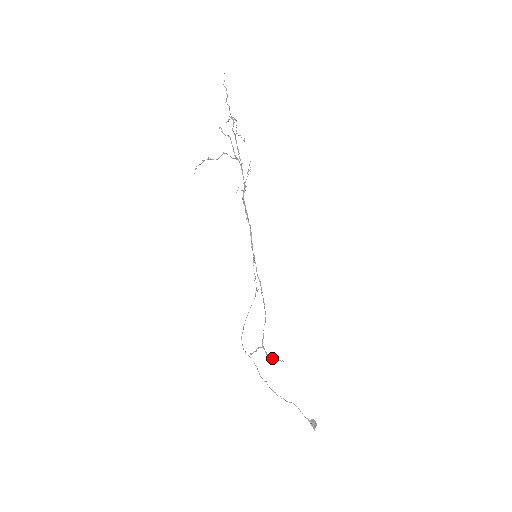
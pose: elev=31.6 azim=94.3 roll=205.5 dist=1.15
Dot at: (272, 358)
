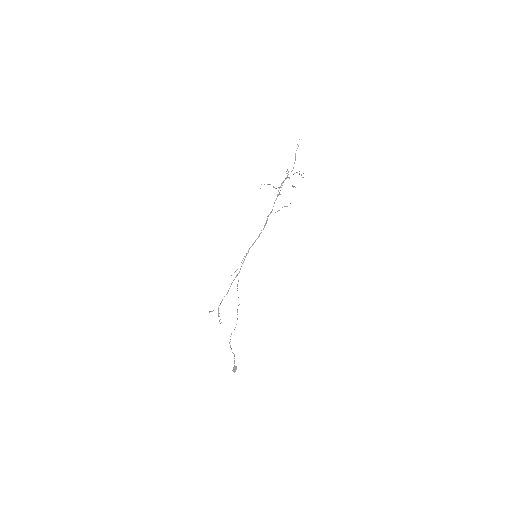
Dot at: occluded
